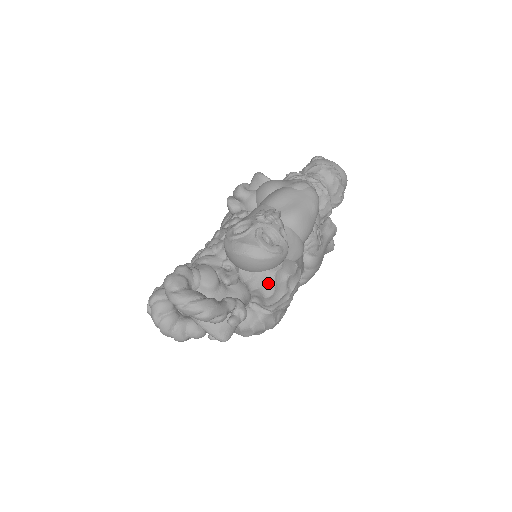
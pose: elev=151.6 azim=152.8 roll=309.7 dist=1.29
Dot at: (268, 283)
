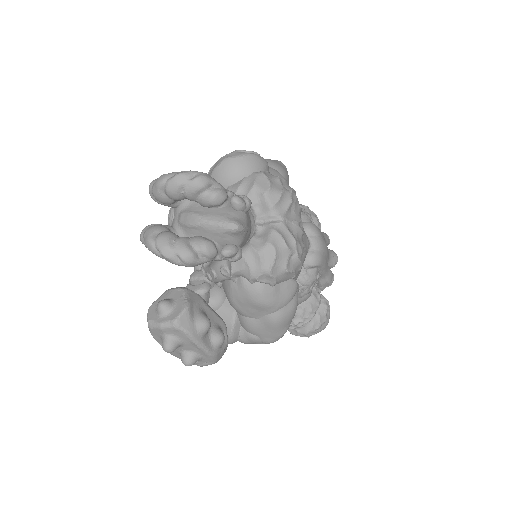
Dot at: (260, 180)
